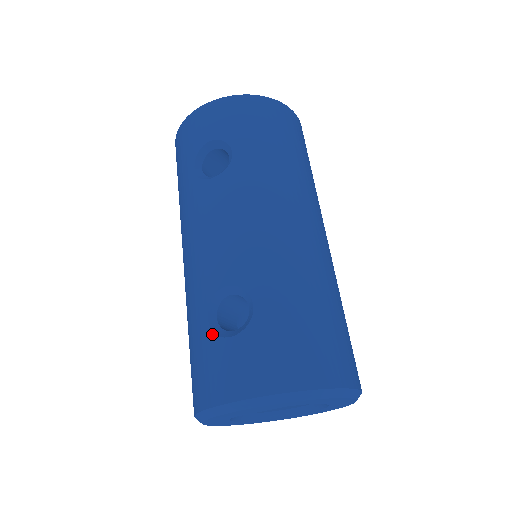
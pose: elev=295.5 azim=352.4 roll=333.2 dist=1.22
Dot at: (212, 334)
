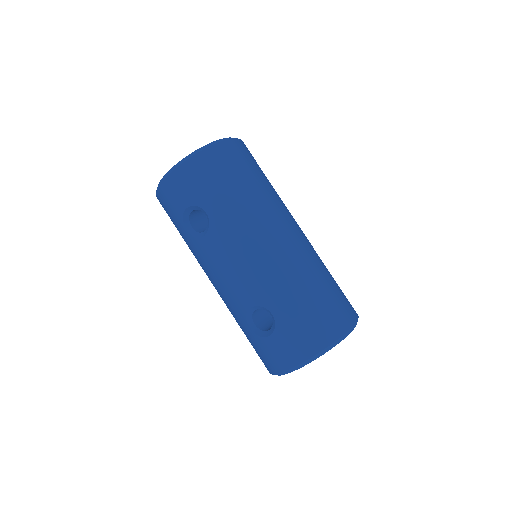
Dot at: (257, 336)
